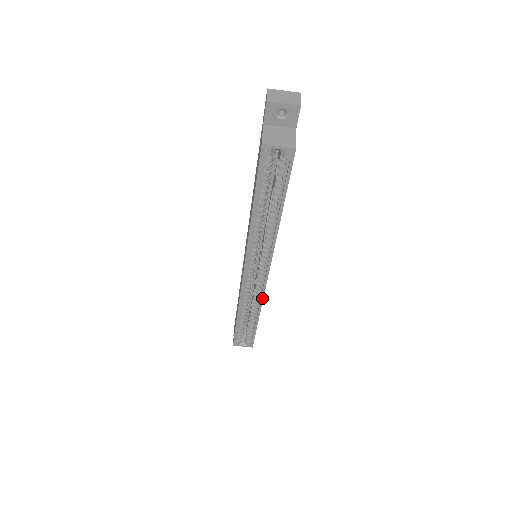
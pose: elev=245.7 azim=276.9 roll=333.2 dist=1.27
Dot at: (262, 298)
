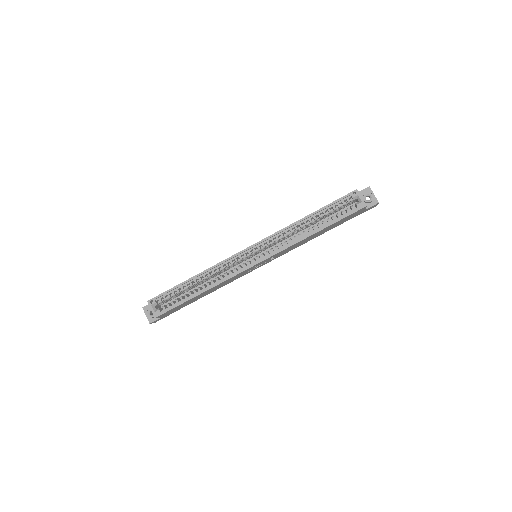
Dot at: (229, 278)
